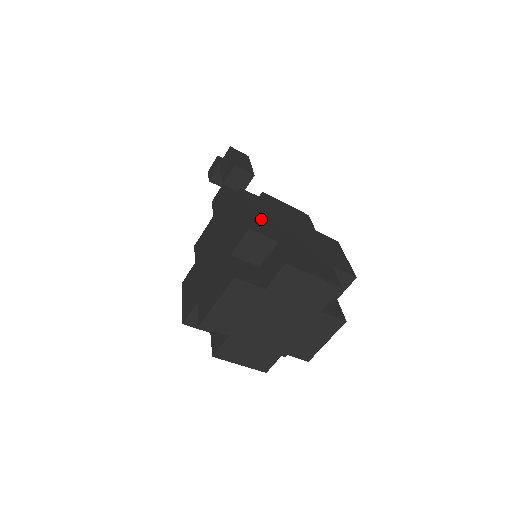
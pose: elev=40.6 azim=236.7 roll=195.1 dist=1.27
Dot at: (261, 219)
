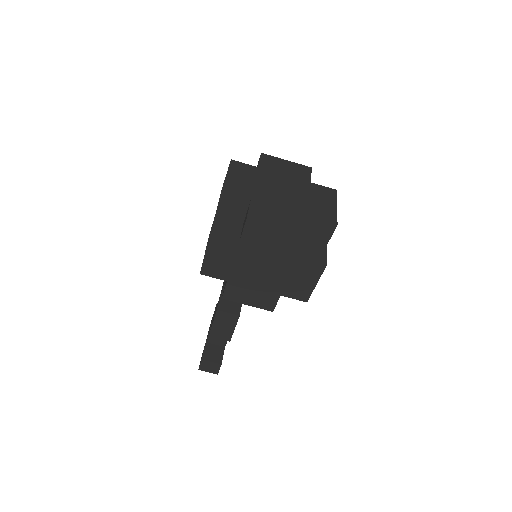
Dot at: occluded
